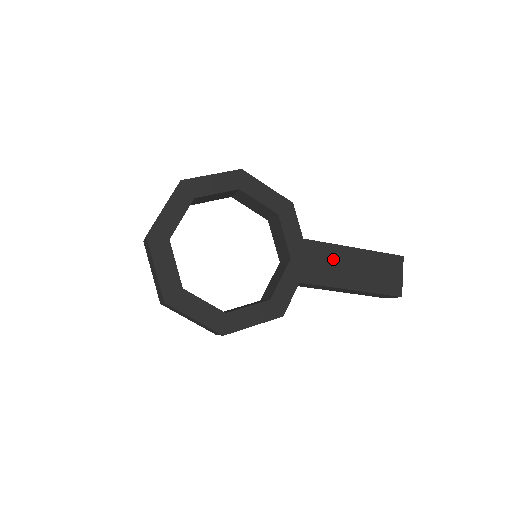
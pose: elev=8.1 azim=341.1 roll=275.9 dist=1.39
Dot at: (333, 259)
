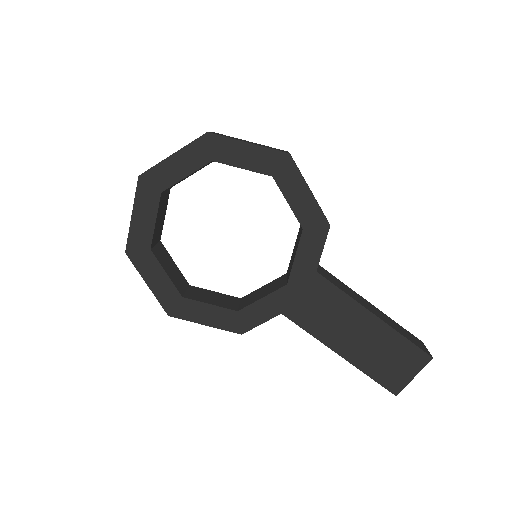
Dot at: (338, 312)
